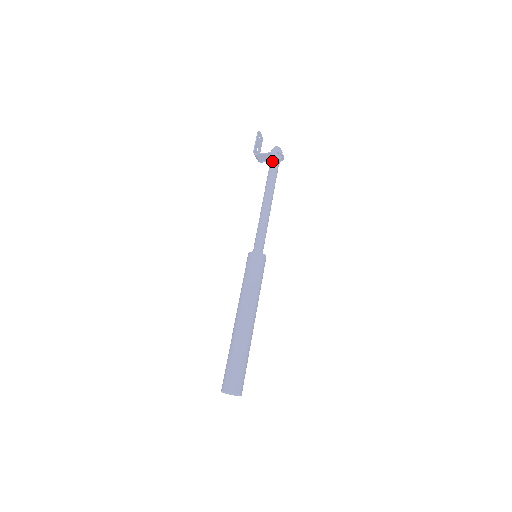
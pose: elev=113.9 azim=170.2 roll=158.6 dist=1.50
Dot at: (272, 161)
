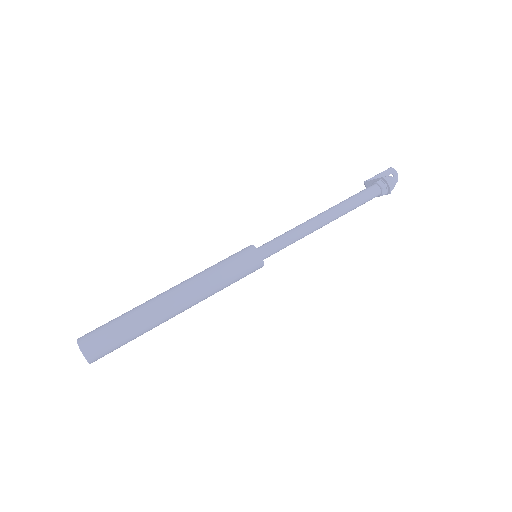
Dot at: (370, 186)
